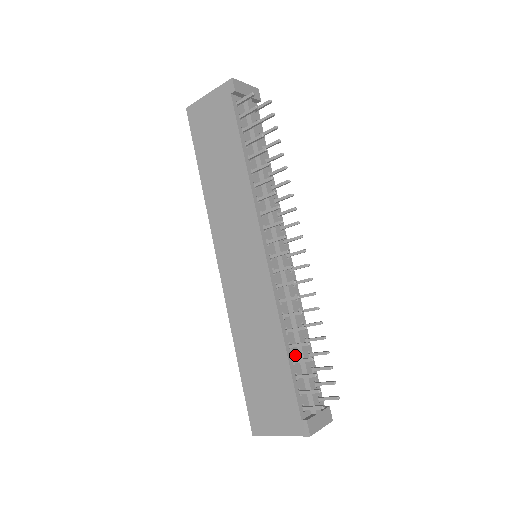
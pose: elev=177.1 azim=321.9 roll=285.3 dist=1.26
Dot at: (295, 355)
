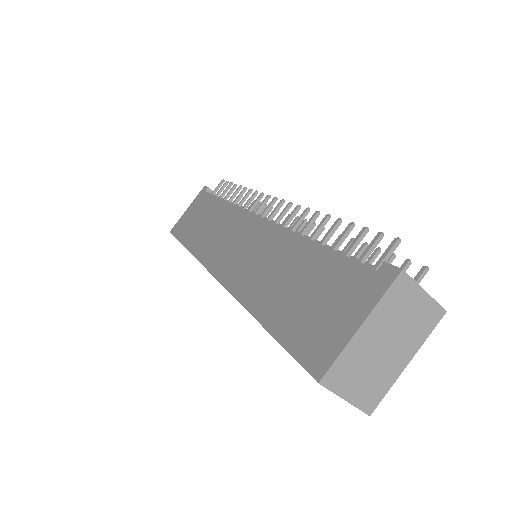
Dot at: occluded
